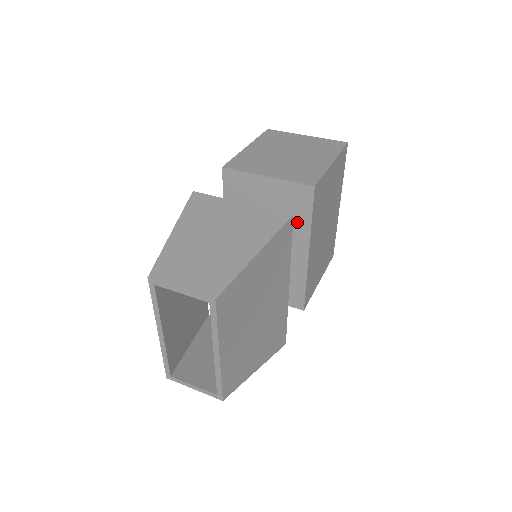
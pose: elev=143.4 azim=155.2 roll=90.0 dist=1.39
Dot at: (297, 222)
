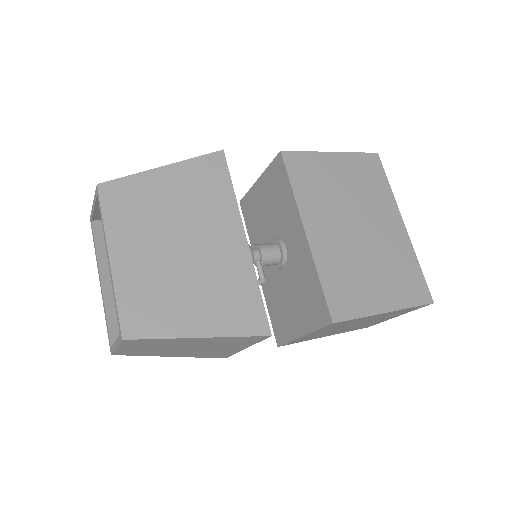
Dot at: (285, 202)
